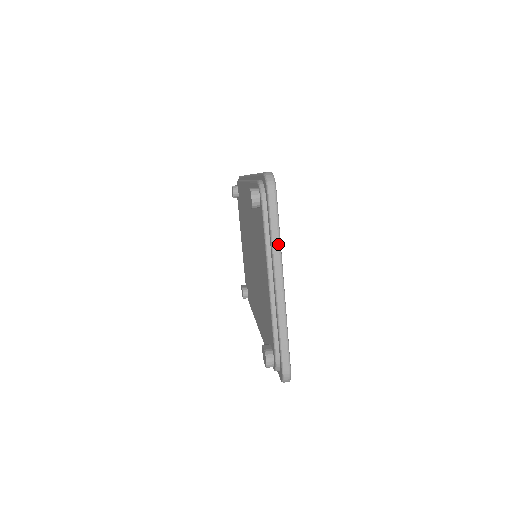
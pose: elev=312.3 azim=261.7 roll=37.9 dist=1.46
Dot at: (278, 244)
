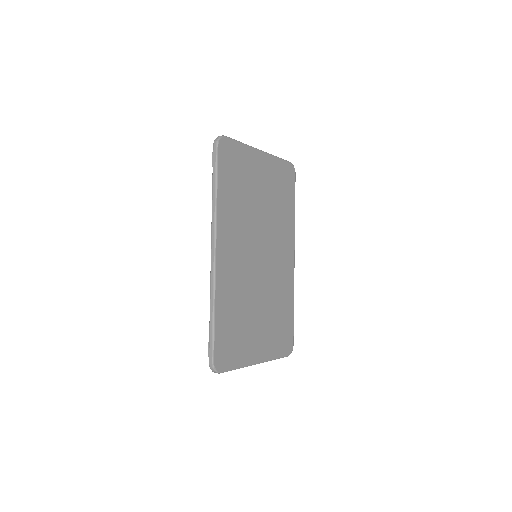
Dot at: (274, 156)
